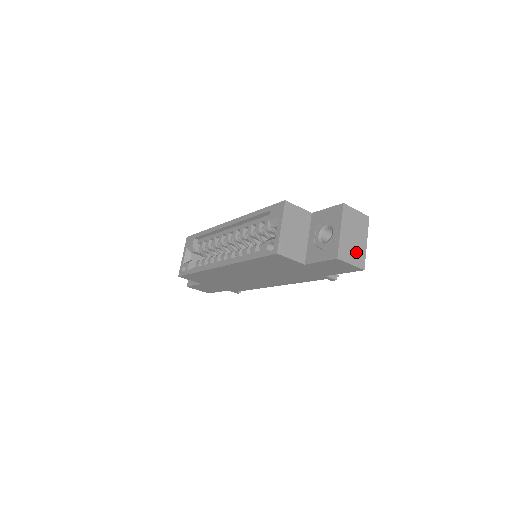
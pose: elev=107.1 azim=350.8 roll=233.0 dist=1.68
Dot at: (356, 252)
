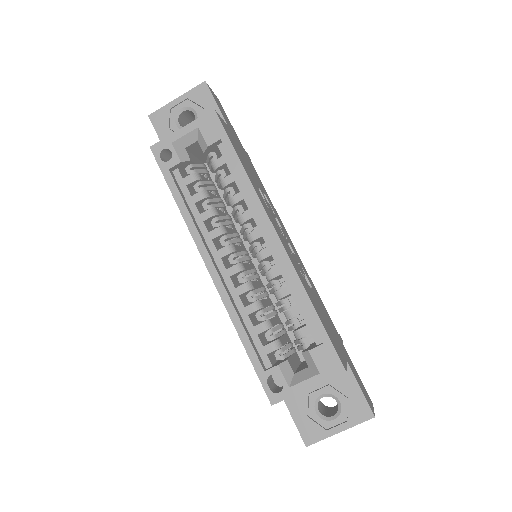
Dot at: occluded
